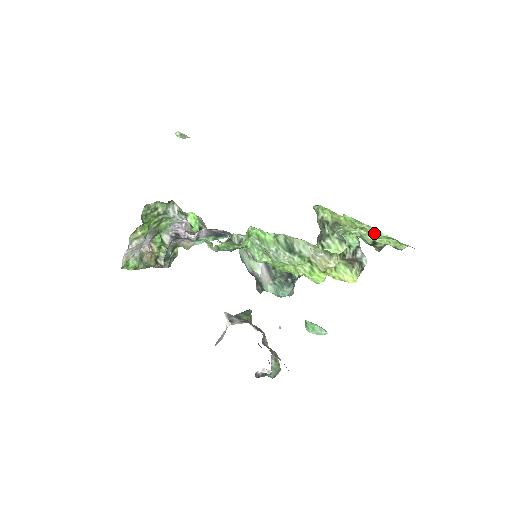
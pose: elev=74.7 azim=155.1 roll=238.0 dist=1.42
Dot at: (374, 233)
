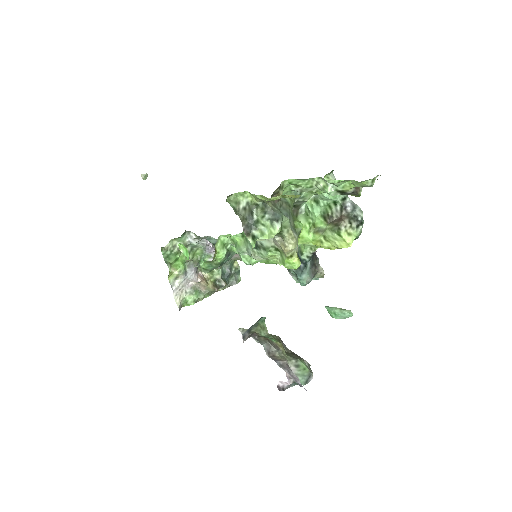
Dot at: (295, 196)
